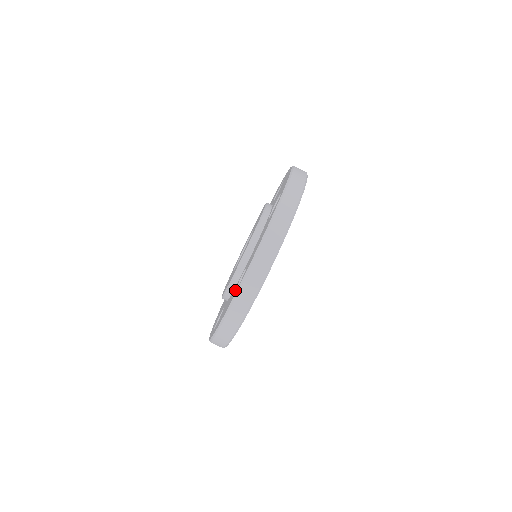
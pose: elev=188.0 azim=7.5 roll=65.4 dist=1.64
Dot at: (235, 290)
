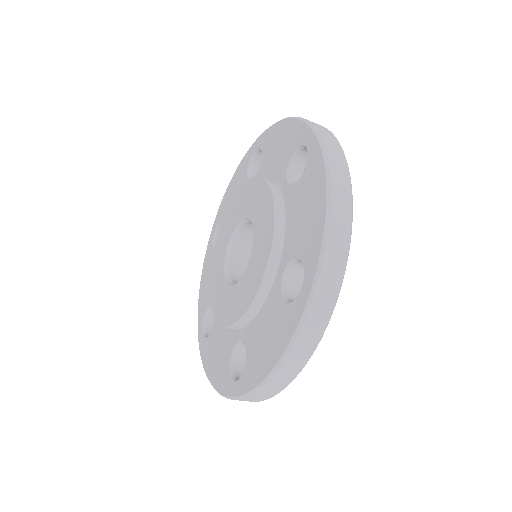
Dot at: (230, 359)
